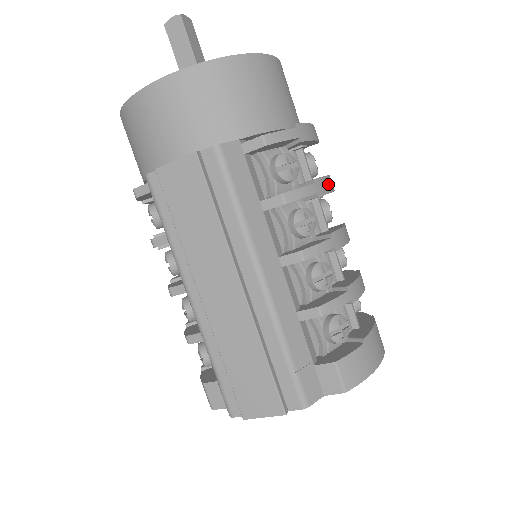
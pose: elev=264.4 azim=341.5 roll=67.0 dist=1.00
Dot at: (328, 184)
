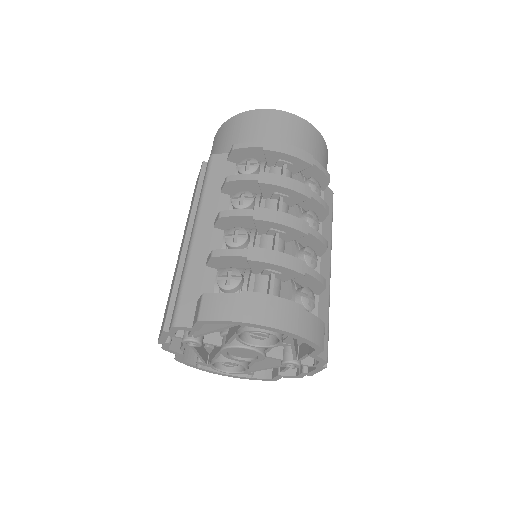
Dot at: (283, 181)
